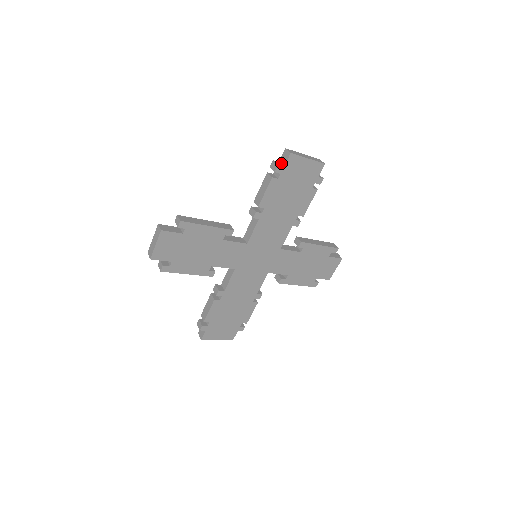
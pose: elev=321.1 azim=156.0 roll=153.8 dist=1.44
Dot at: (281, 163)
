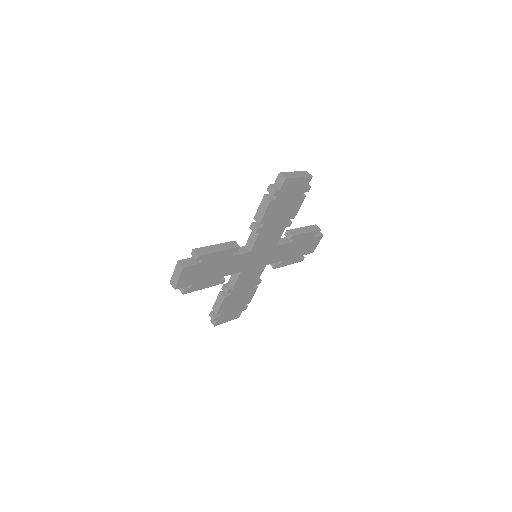
Dot at: (276, 186)
